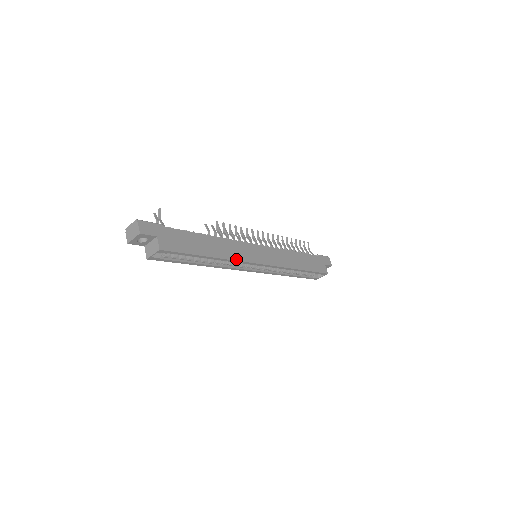
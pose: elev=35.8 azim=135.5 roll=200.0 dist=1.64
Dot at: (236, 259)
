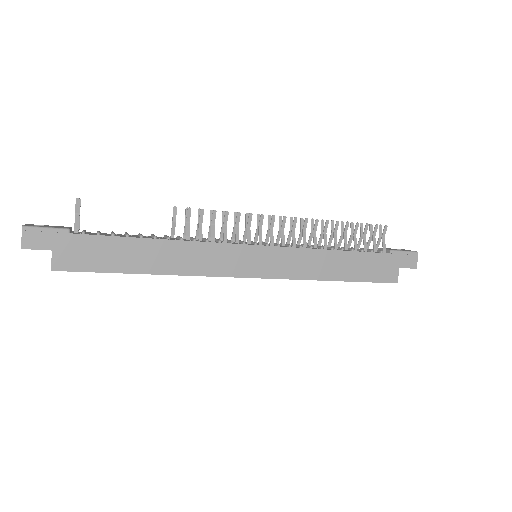
Dot at: (198, 273)
